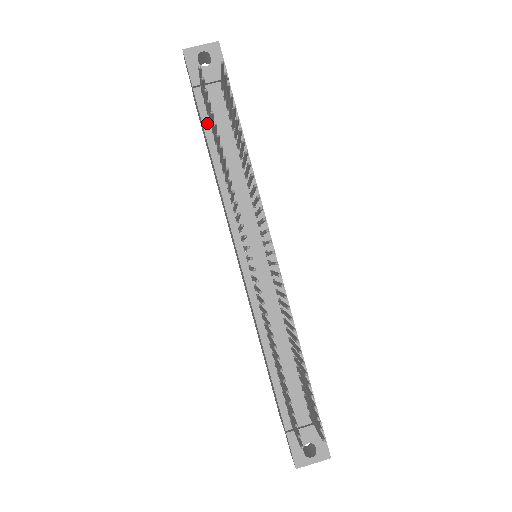
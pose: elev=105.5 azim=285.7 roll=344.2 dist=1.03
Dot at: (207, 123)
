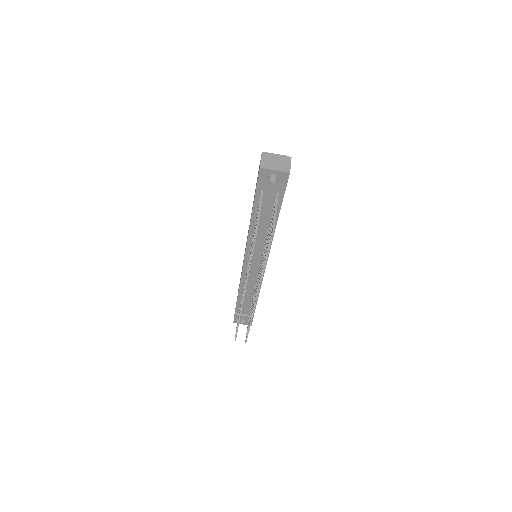
Dot at: (257, 206)
